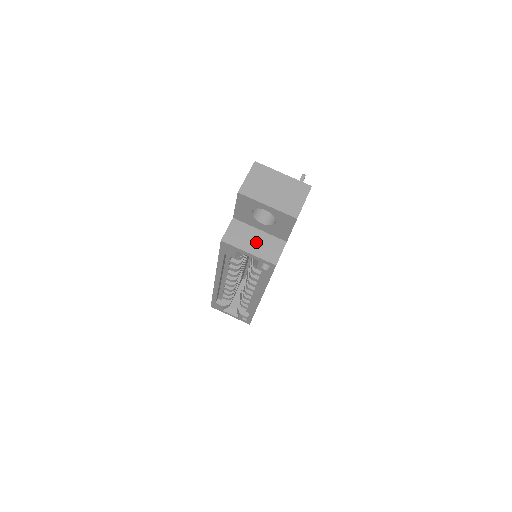
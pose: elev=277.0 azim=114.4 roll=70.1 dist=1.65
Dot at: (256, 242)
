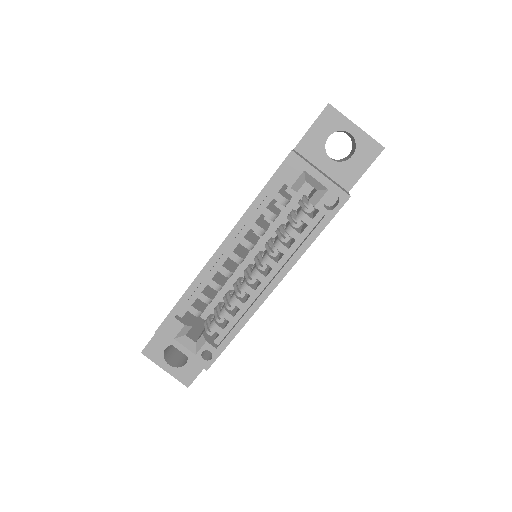
Dot at: (323, 173)
